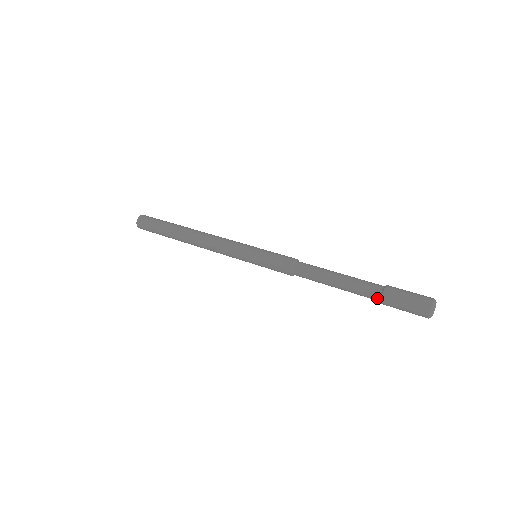
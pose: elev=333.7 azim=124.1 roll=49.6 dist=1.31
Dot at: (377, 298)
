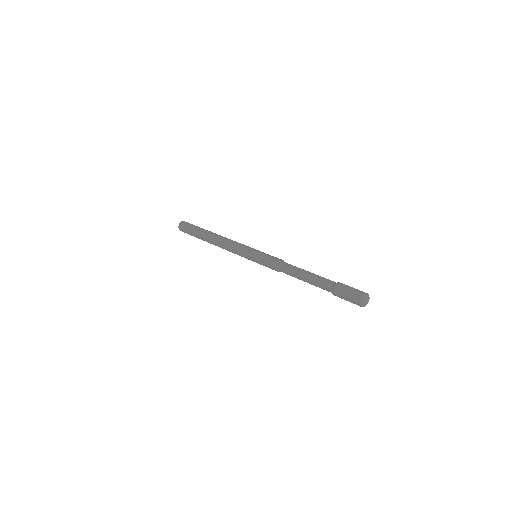
Dot at: (330, 290)
